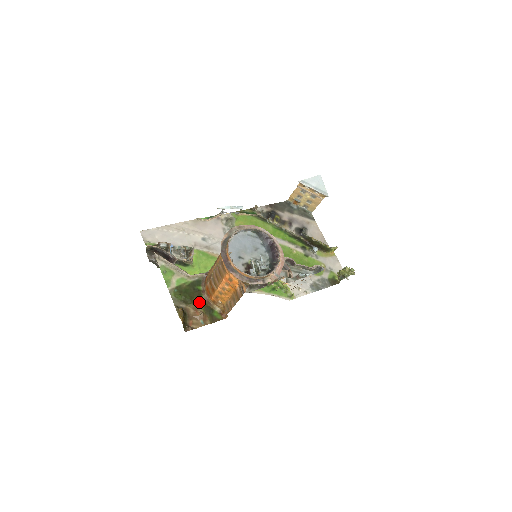
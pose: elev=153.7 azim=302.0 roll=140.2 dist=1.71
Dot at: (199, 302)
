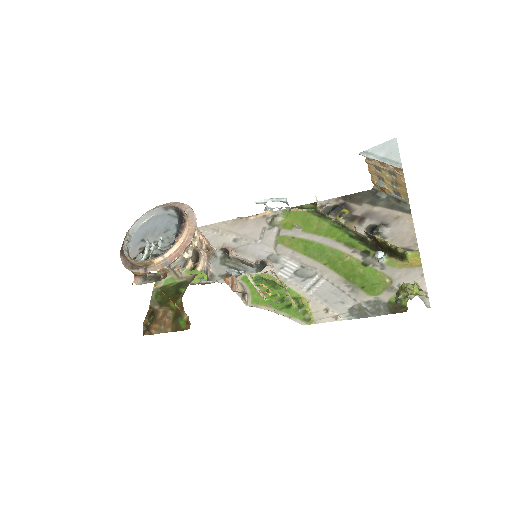
Dot at: (173, 306)
